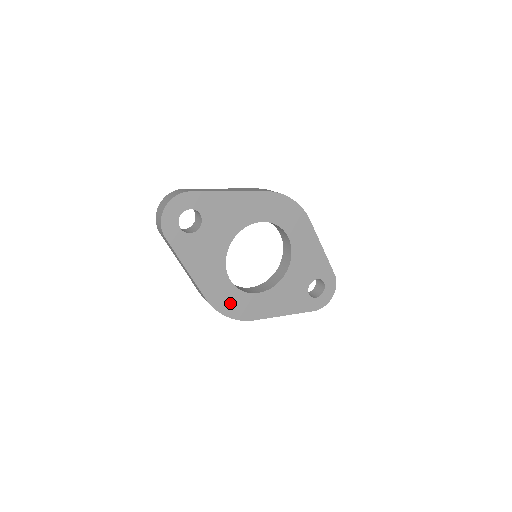
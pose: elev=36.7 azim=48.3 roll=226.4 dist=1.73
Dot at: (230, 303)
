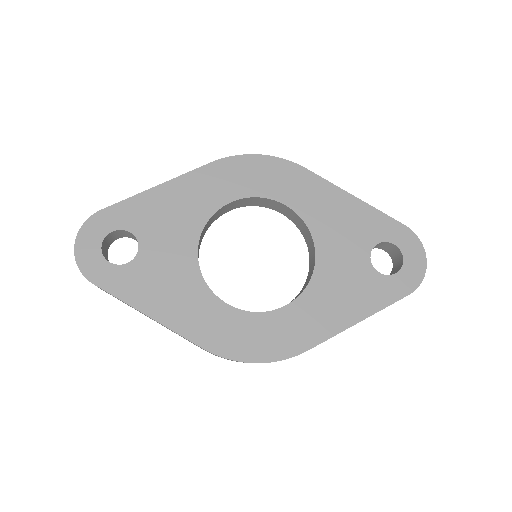
Dot at: (247, 339)
